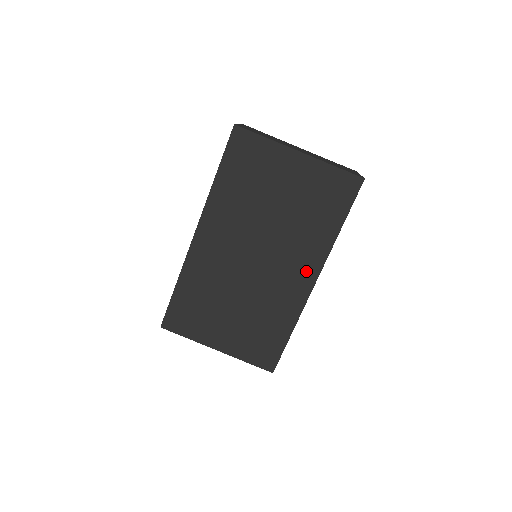
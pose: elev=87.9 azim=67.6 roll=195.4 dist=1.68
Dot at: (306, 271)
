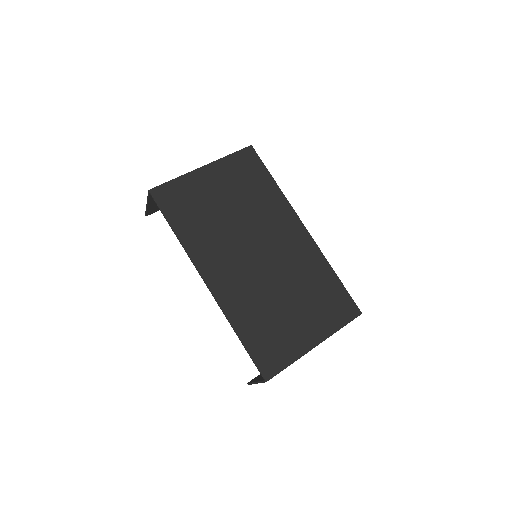
Dot at: (292, 226)
